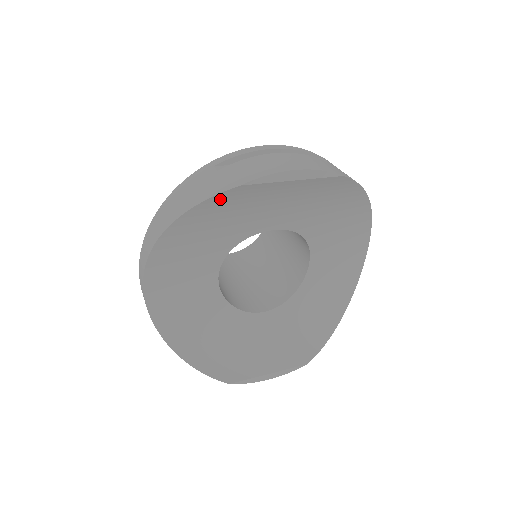
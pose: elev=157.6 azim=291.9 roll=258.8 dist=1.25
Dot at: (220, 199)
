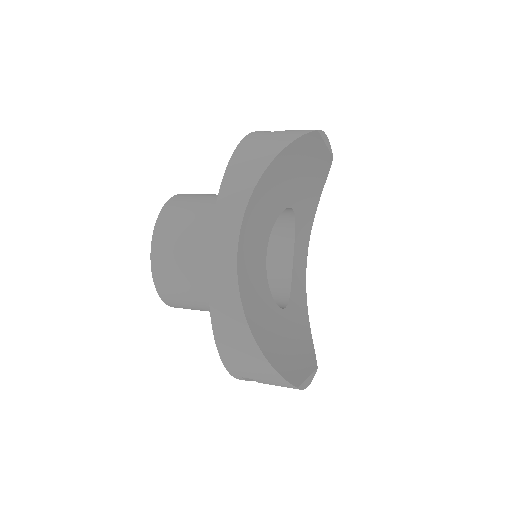
Dot at: (301, 143)
